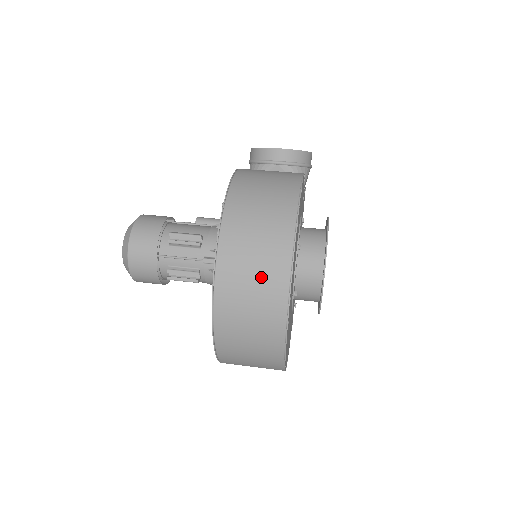
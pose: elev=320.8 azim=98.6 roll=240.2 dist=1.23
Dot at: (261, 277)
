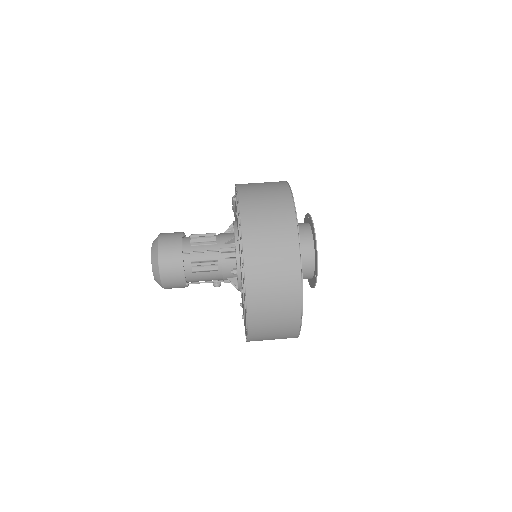
Dot at: (276, 228)
